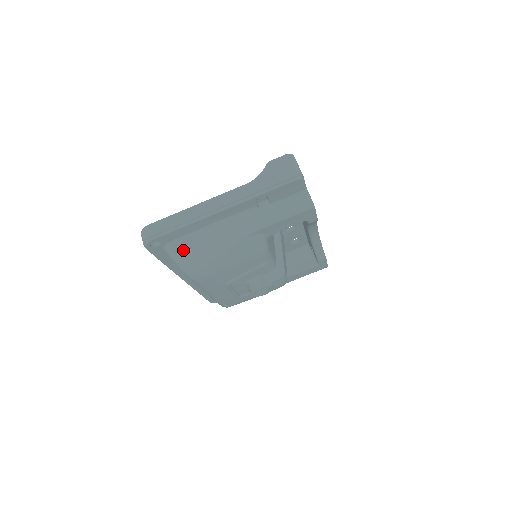
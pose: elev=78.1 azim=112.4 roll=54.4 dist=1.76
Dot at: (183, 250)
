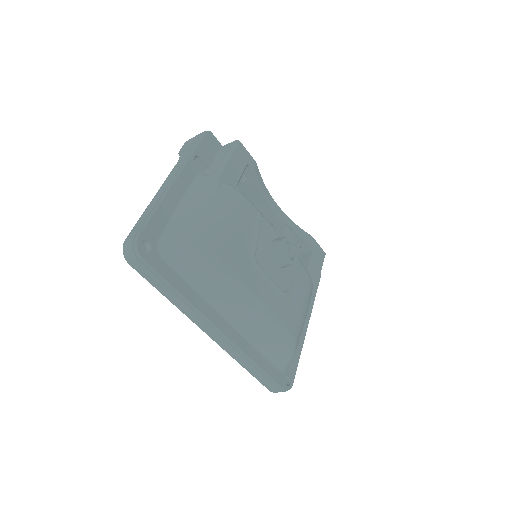
Dot at: (177, 235)
